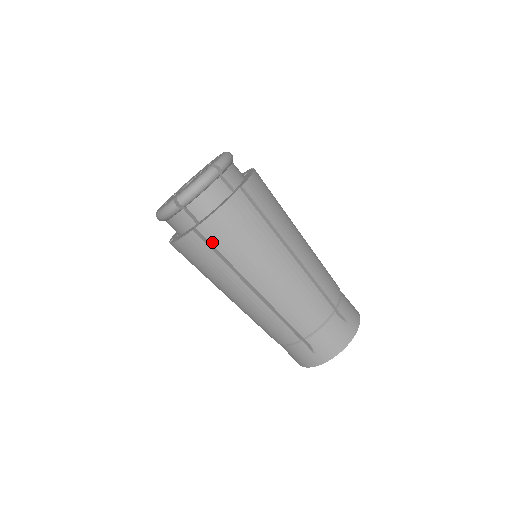
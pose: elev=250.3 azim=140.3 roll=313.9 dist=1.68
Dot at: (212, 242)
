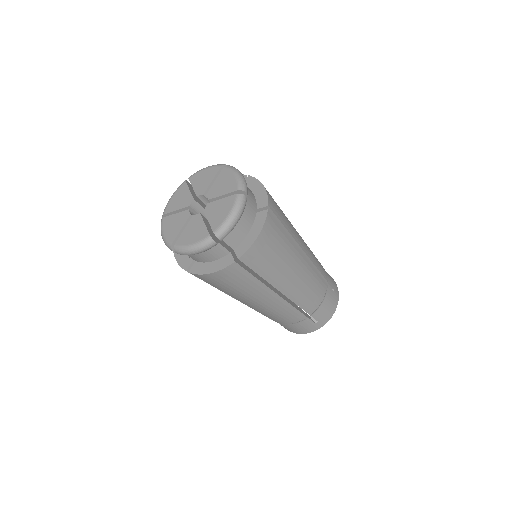
Dot at: (203, 280)
